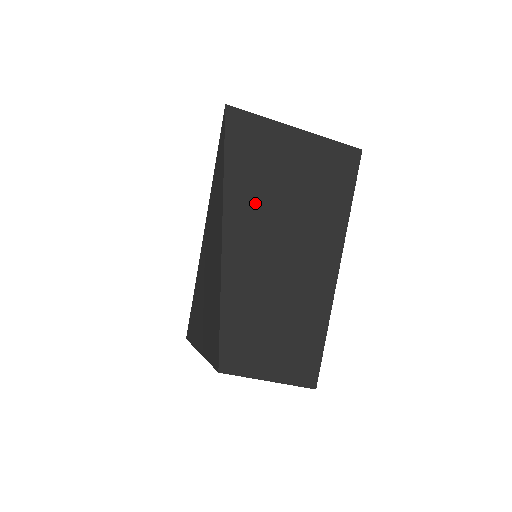
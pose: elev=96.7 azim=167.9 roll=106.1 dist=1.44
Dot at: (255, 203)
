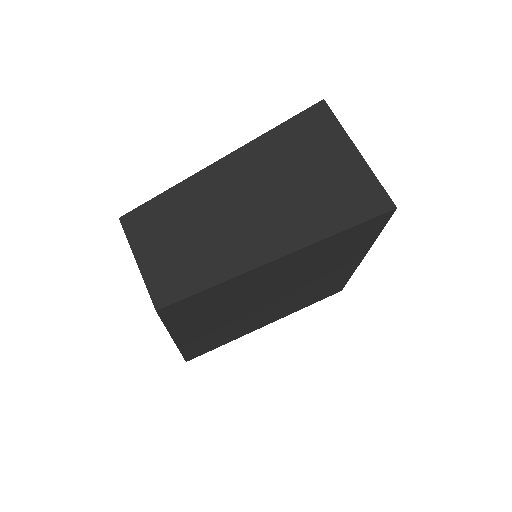
Dot at: (274, 160)
